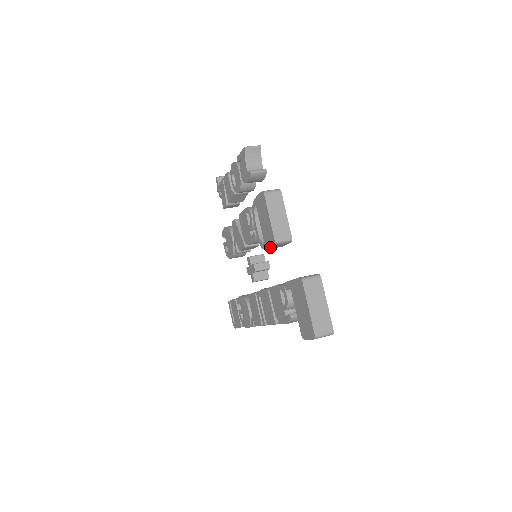
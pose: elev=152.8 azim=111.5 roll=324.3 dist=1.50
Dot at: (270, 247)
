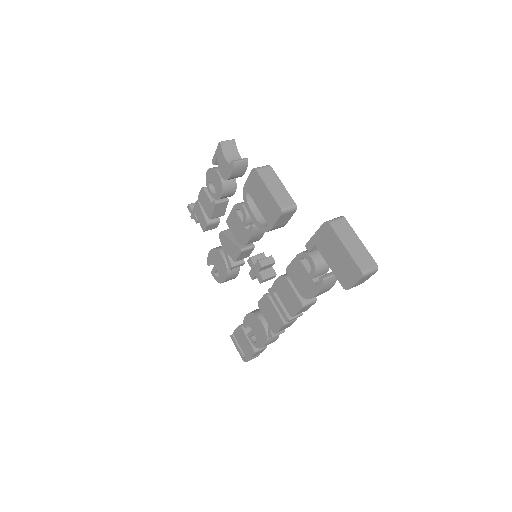
Dot at: (276, 222)
